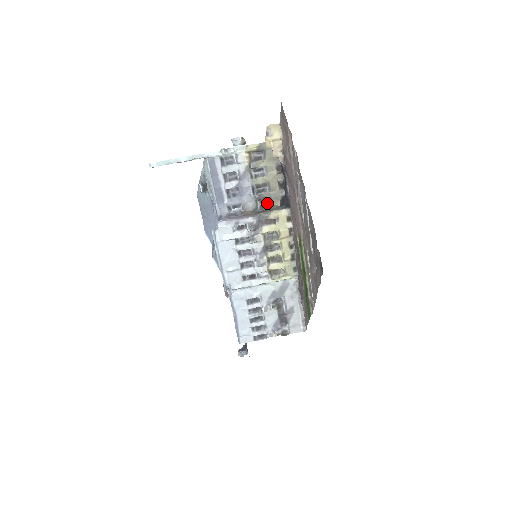
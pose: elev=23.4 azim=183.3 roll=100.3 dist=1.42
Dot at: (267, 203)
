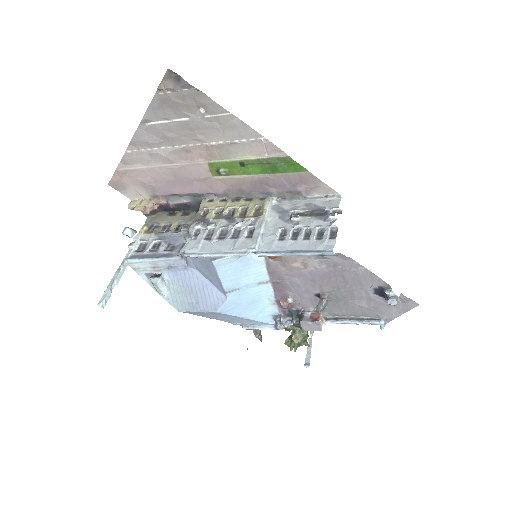
Dot at: occluded
